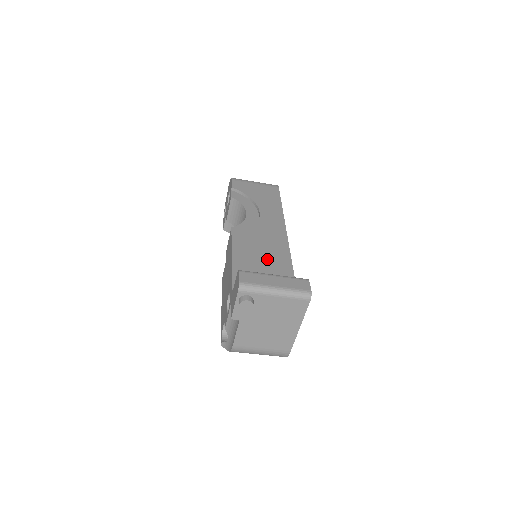
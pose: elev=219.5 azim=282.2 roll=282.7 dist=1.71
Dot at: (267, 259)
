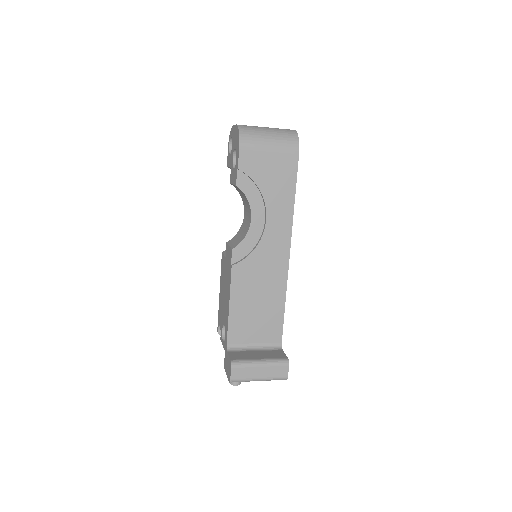
Dot at: (262, 299)
